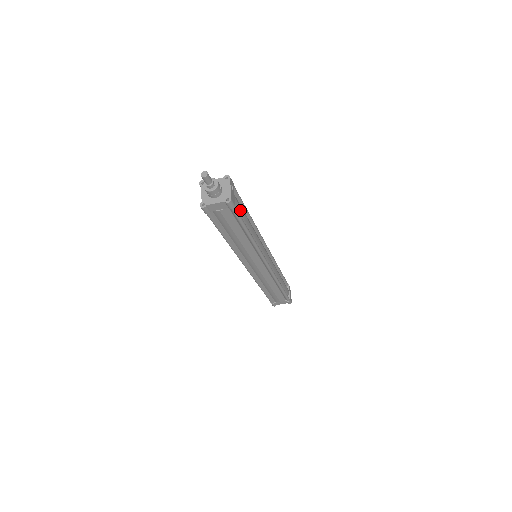
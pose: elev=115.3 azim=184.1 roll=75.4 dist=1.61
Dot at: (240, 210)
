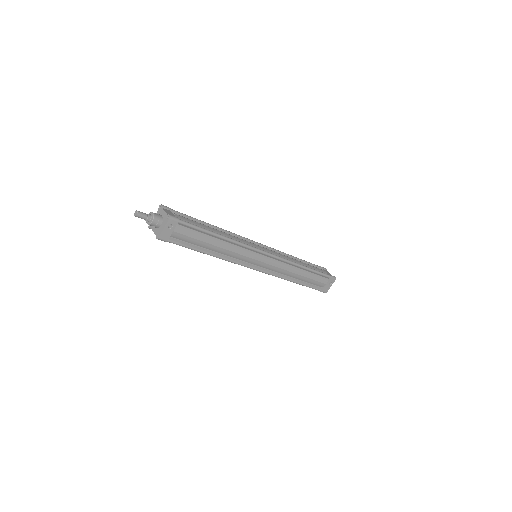
Dot at: (189, 239)
